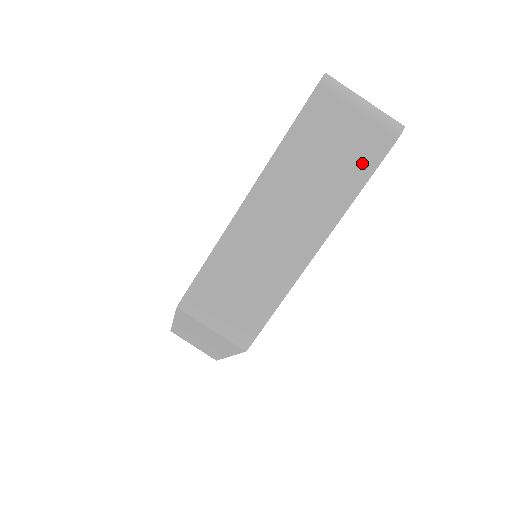
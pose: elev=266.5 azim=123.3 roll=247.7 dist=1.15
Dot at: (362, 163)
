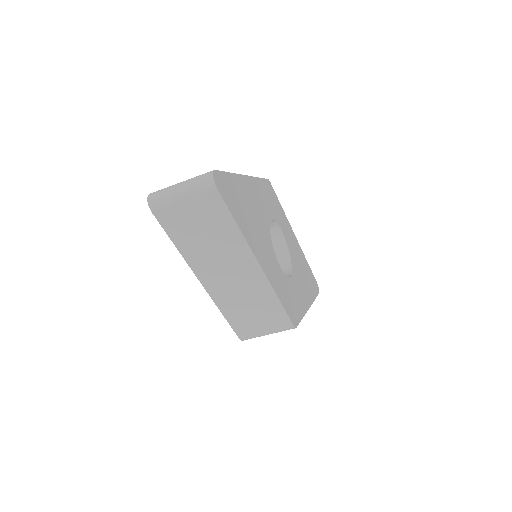
Dot at: (219, 215)
